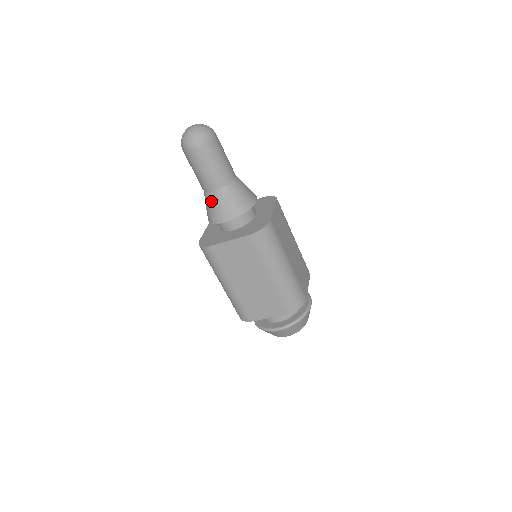
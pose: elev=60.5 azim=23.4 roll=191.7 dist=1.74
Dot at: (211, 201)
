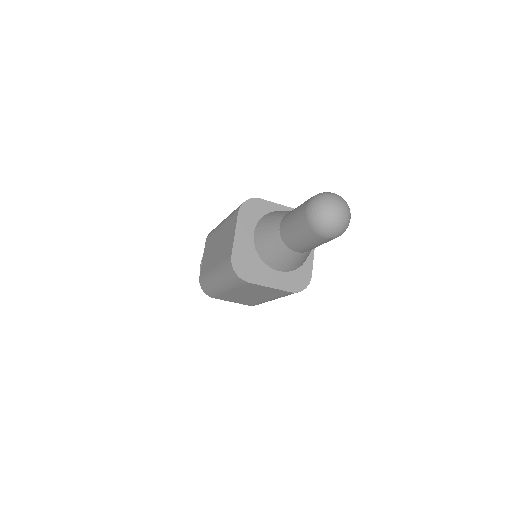
Dot at: (283, 253)
